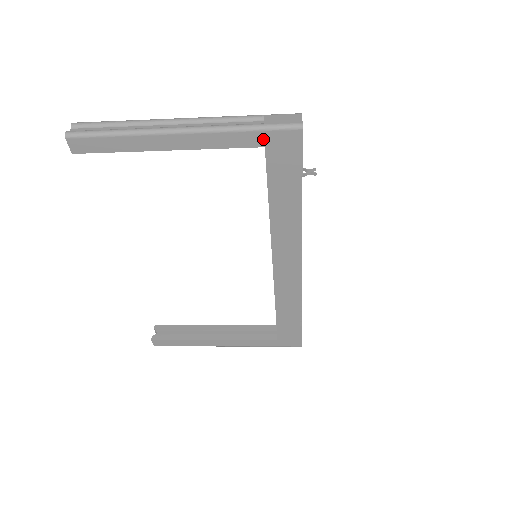
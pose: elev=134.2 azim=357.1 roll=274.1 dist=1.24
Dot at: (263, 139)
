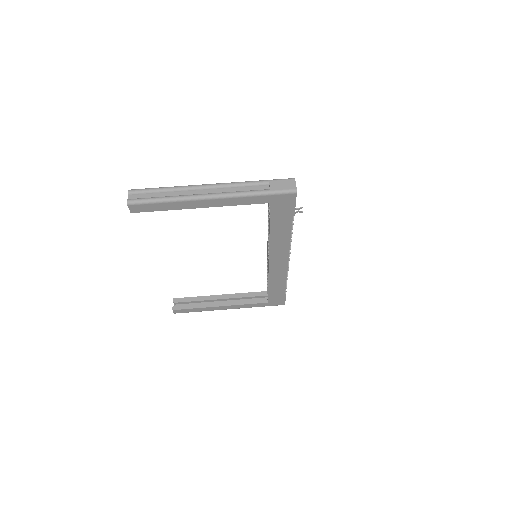
Dot at: (269, 199)
